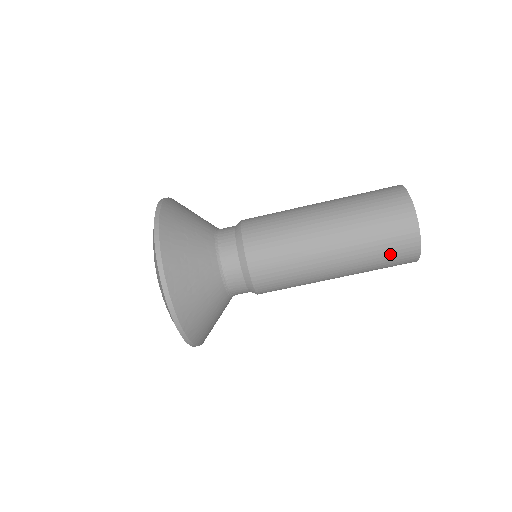
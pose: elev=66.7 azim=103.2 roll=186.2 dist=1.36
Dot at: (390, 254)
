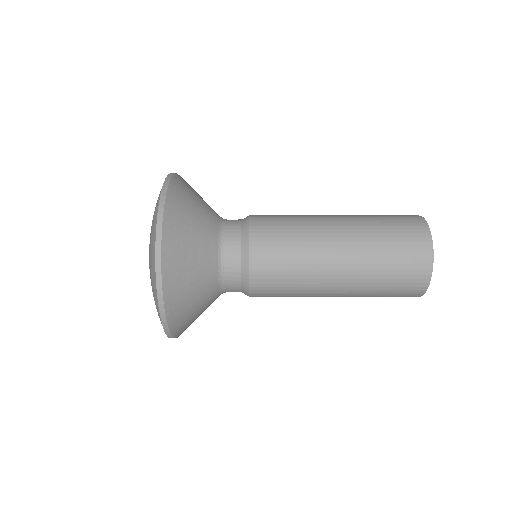
Dot at: (397, 285)
